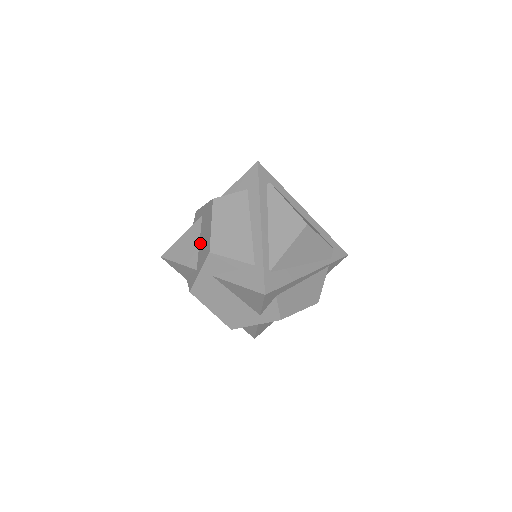
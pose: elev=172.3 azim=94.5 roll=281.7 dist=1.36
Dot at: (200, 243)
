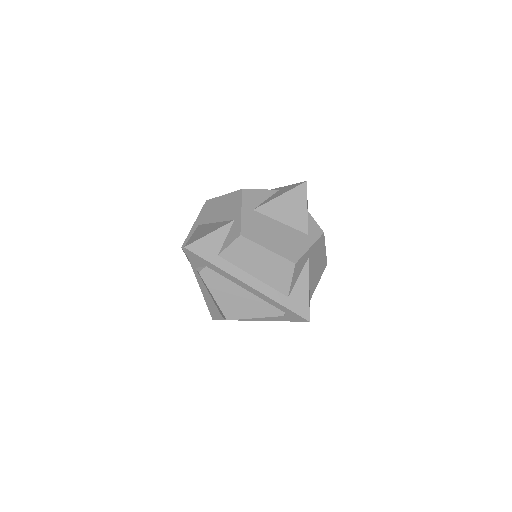
Dot at: (218, 219)
